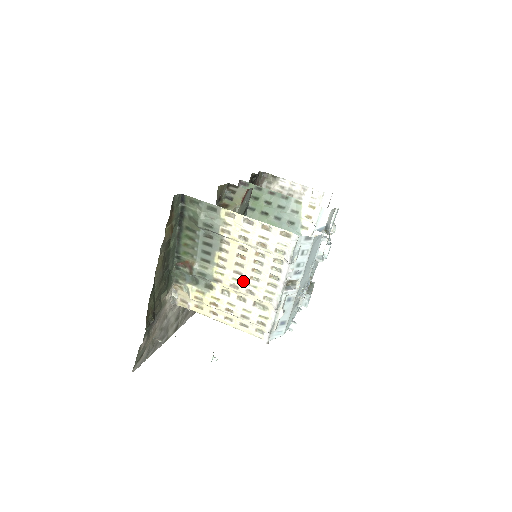
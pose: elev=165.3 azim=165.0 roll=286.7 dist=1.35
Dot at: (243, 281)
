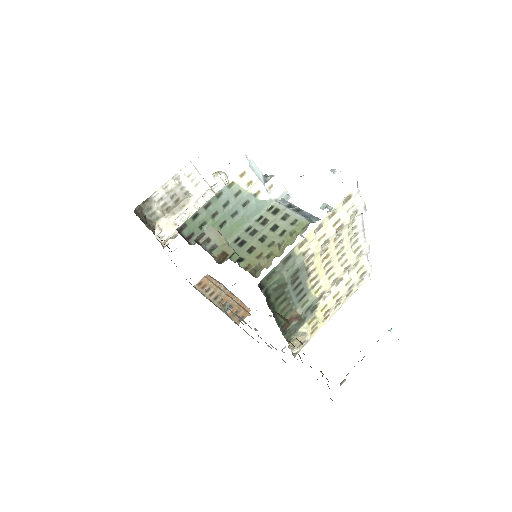
Dot at: (336, 270)
